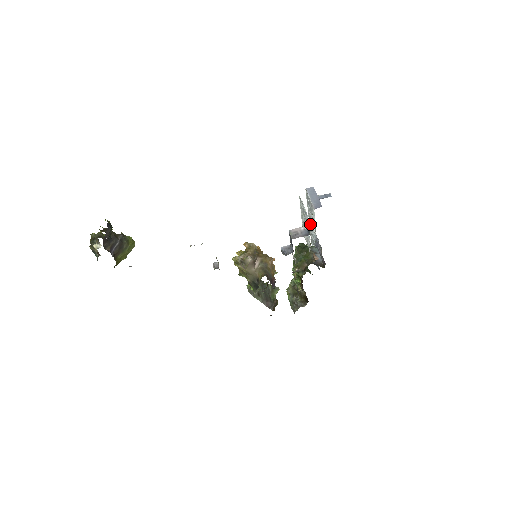
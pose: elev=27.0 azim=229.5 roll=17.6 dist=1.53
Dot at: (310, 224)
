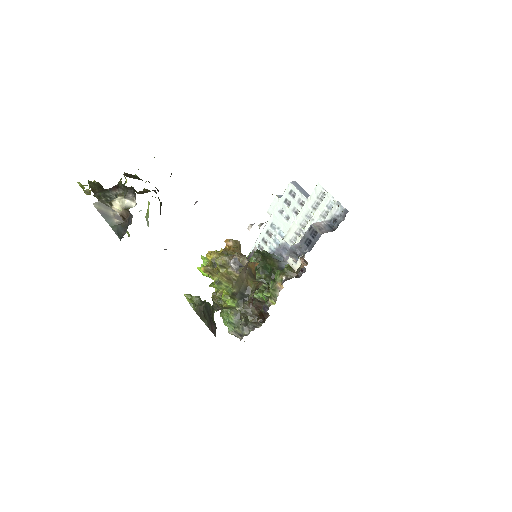
Dot at: (269, 227)
